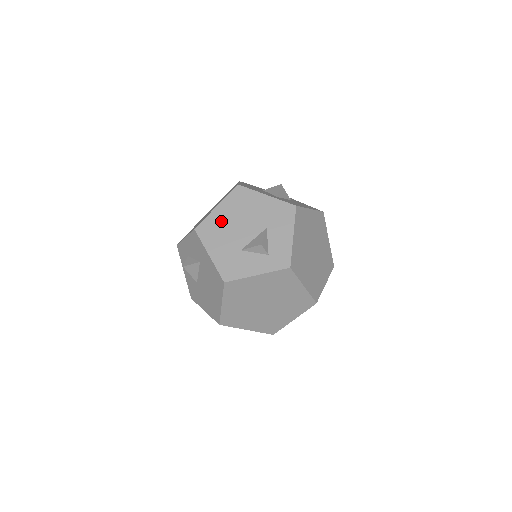
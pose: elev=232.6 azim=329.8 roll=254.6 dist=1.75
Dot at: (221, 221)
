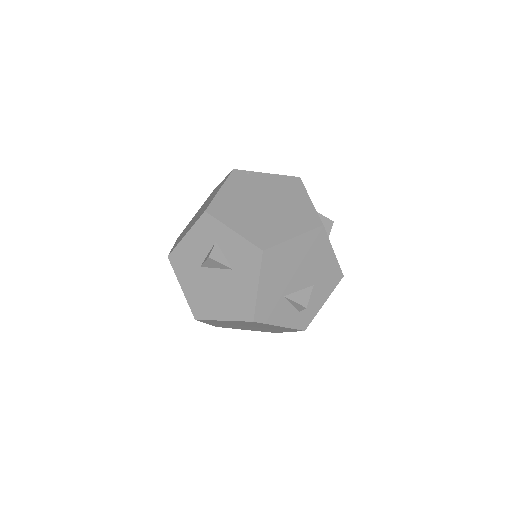
Dot at: (288, 256)
